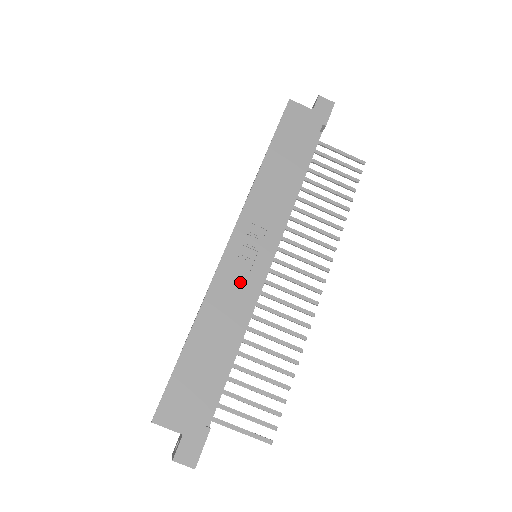
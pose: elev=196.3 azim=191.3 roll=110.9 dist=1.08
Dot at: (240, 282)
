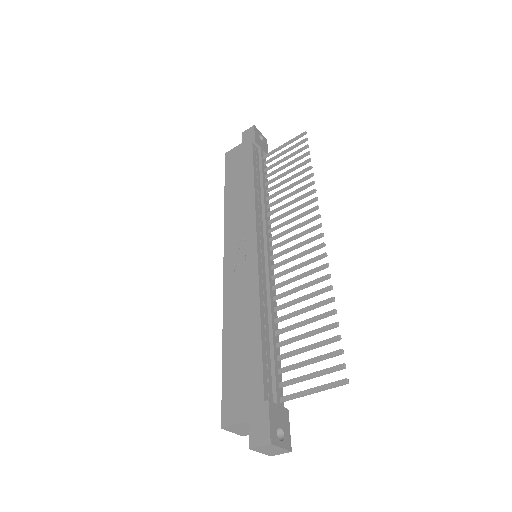
Dot at: (242, 279)
